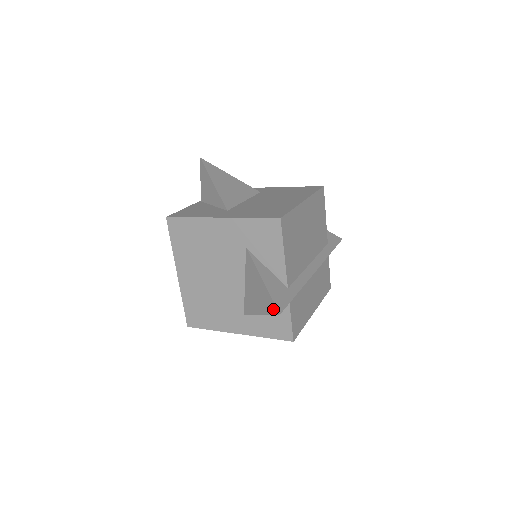
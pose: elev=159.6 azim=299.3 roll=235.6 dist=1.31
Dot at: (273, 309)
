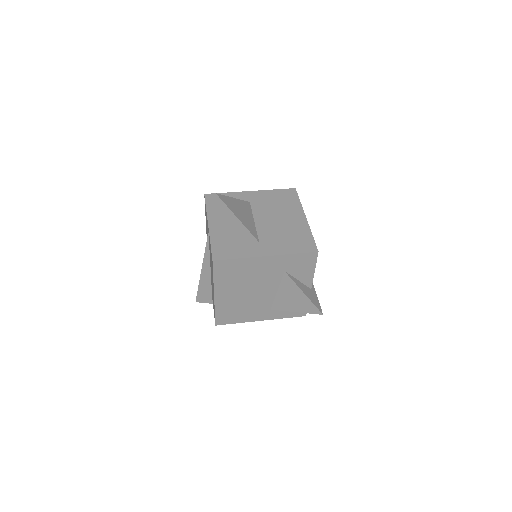
Dot at: (315, 311)
